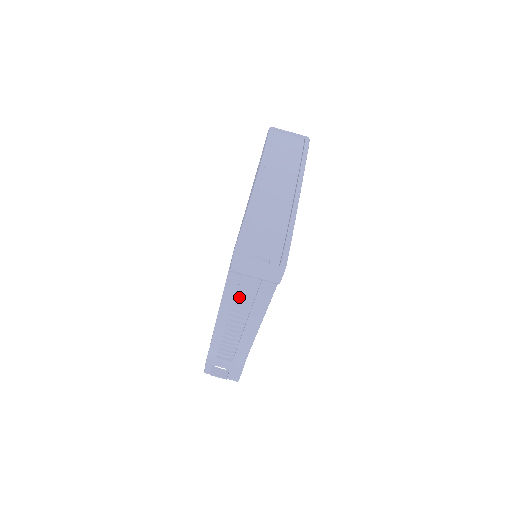
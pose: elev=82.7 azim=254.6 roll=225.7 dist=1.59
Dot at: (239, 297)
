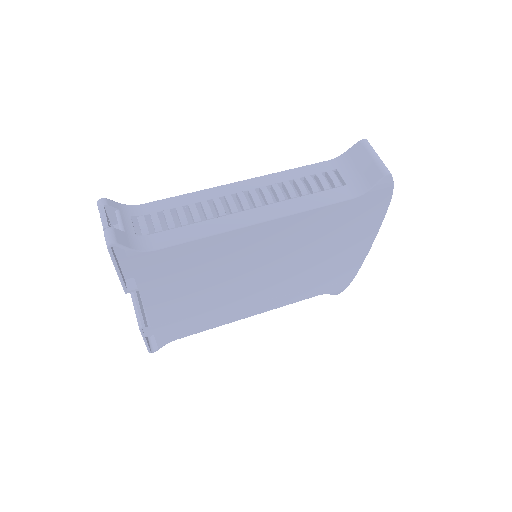
Dot at: (300, 181)
